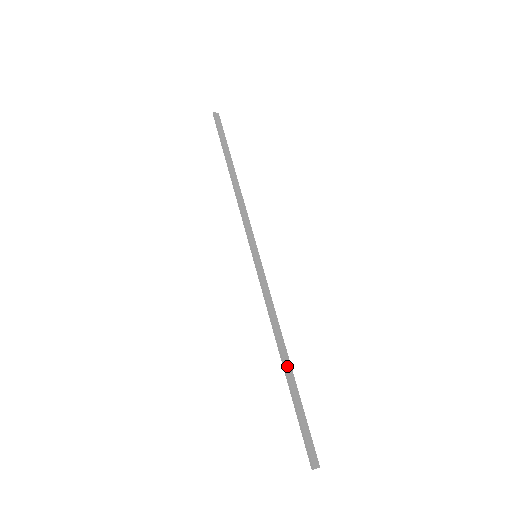
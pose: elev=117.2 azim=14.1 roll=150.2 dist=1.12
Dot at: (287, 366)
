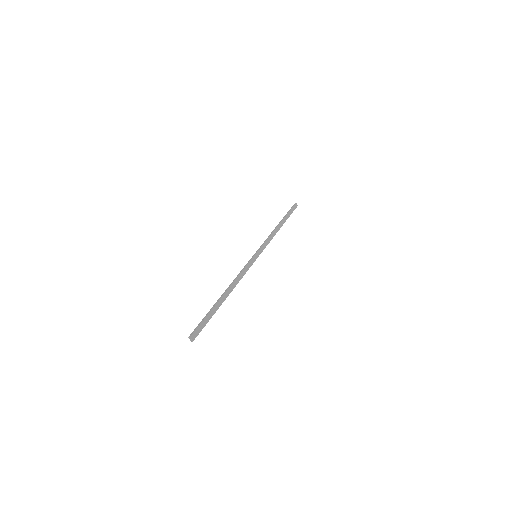
Dot at: (223, 297)
